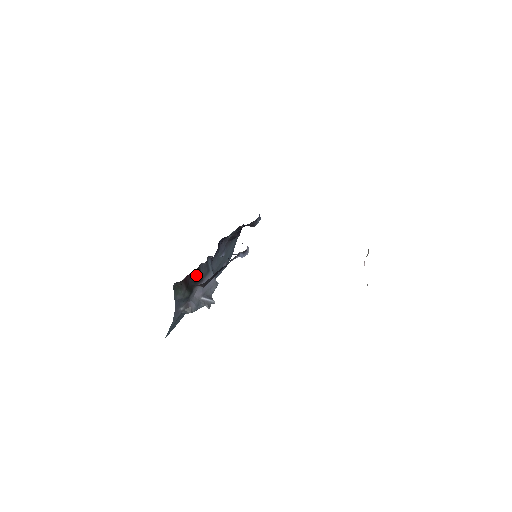
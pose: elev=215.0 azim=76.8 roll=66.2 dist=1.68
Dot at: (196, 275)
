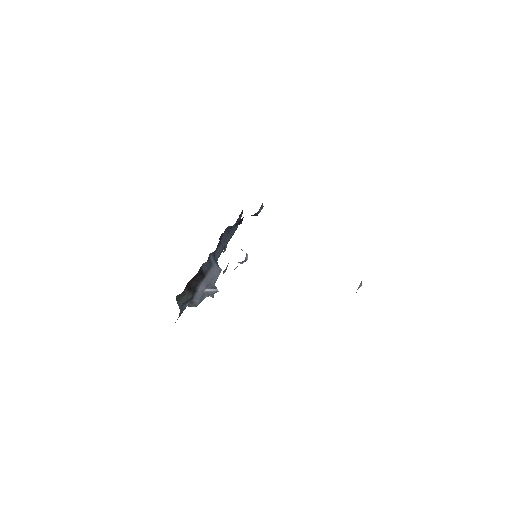
Dot at: (198, 276)
